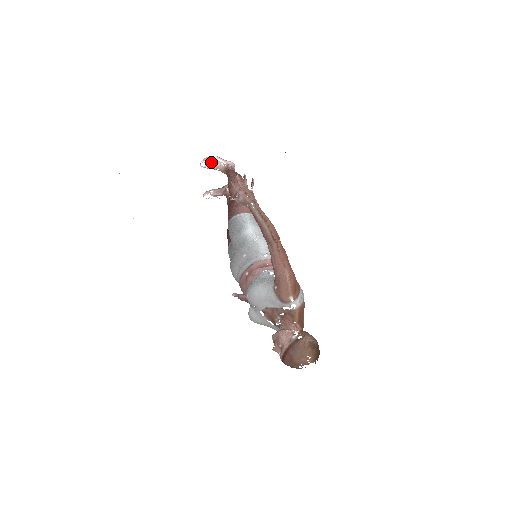
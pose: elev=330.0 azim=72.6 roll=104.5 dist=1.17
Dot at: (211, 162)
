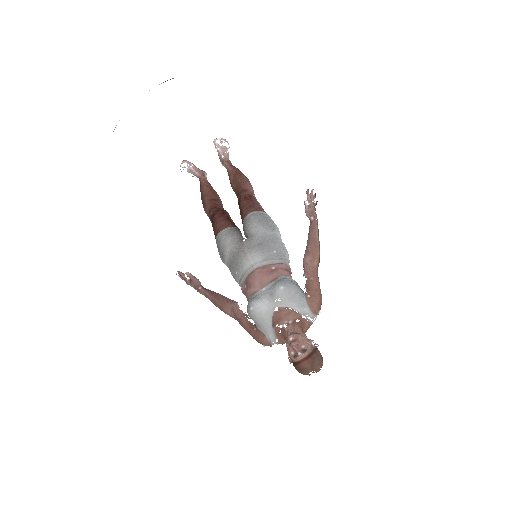
Dot at: (224, 146)
